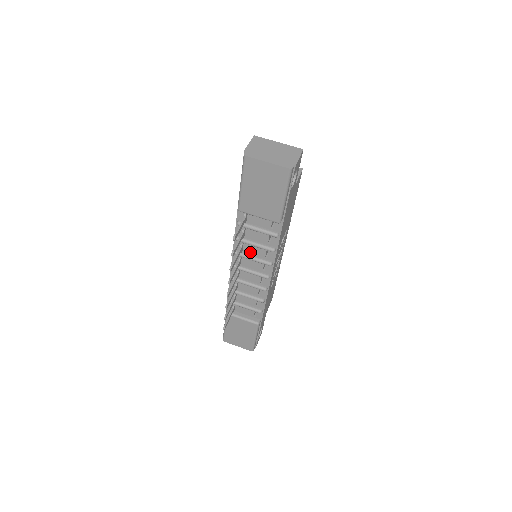
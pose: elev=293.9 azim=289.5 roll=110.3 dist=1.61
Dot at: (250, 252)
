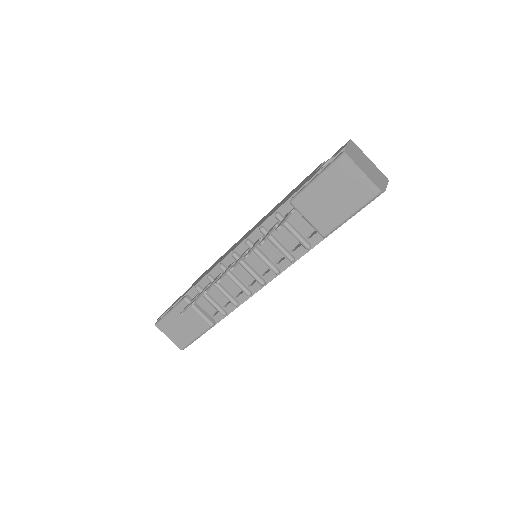
Dot at: (264, 249)
